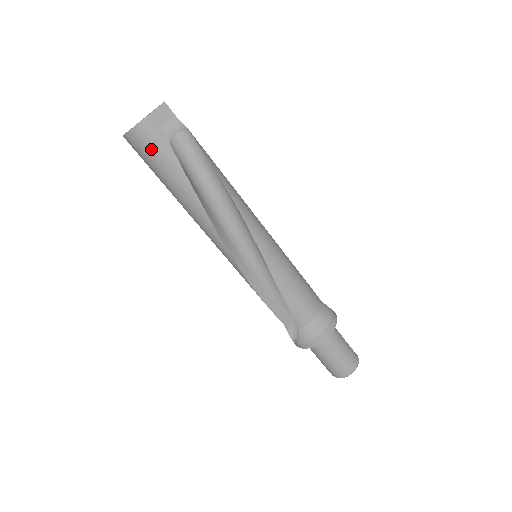
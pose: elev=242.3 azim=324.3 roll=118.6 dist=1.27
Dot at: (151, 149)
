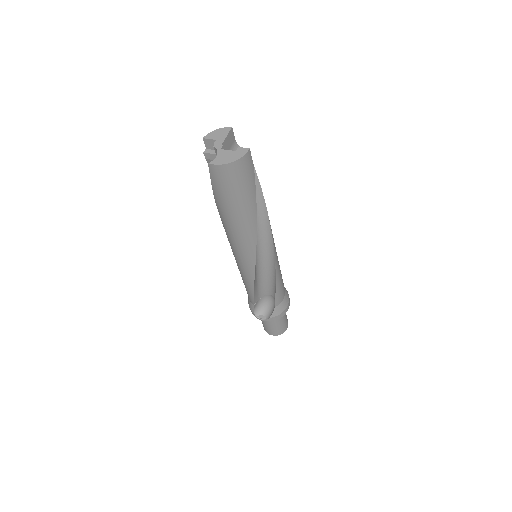
Dot at: (241, 179)
